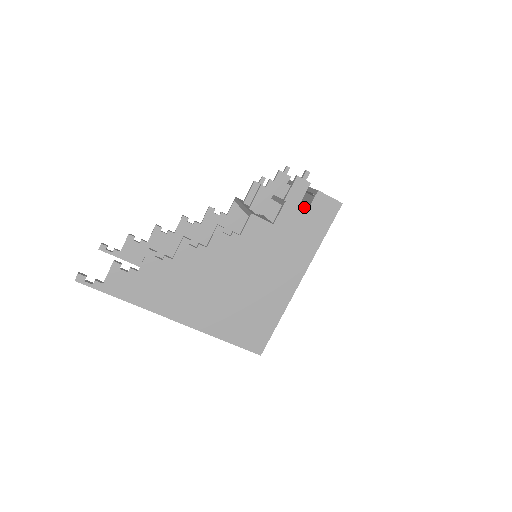
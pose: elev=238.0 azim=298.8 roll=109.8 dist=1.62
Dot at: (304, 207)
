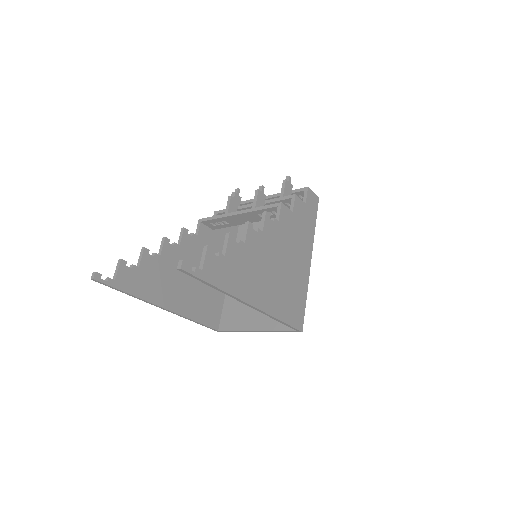
Dot at: occluded
